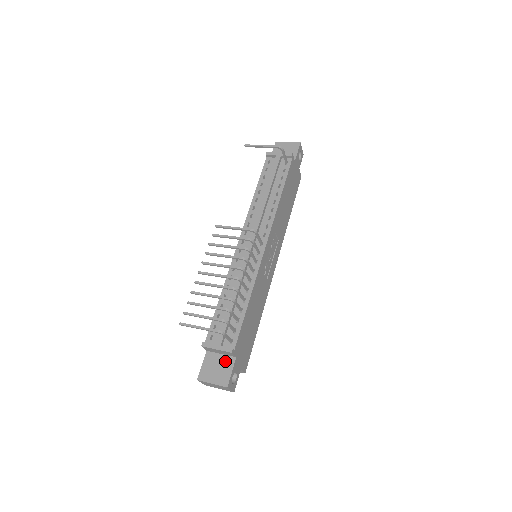
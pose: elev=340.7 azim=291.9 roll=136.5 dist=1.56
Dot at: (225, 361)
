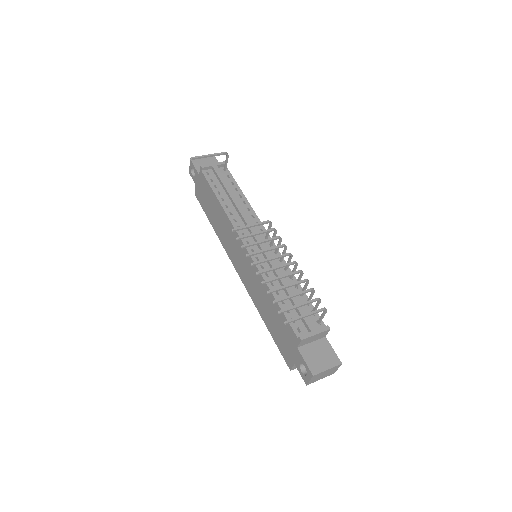
Dot at: (320, 345)
